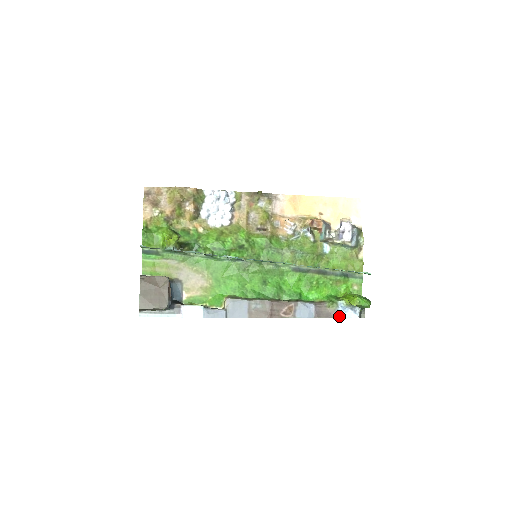
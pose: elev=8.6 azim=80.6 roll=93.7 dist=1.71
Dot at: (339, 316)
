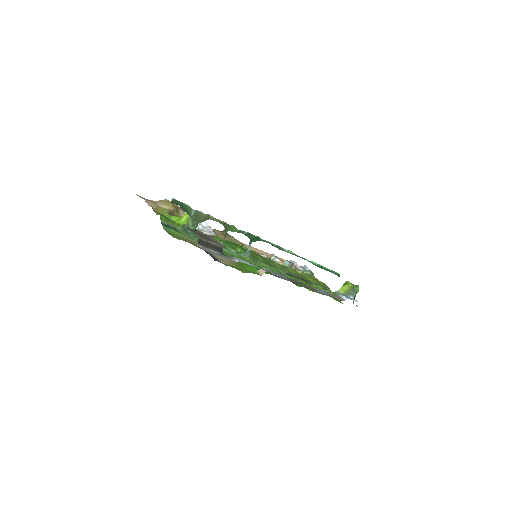
Dot at: (346, 298)
